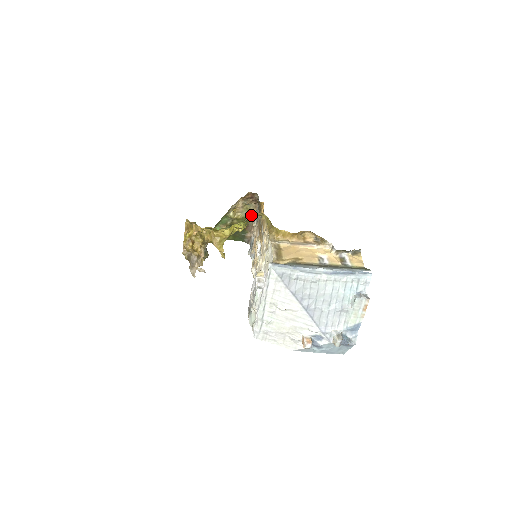
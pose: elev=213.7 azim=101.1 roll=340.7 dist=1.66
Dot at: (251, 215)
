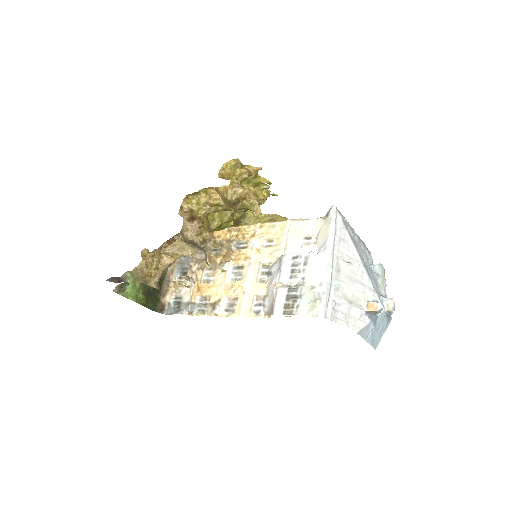
Dot at: occluded
